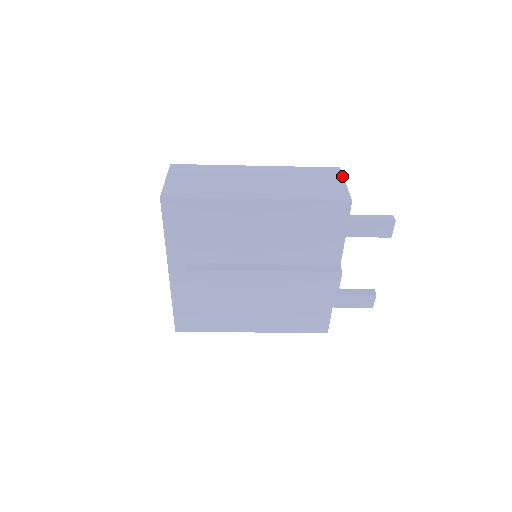
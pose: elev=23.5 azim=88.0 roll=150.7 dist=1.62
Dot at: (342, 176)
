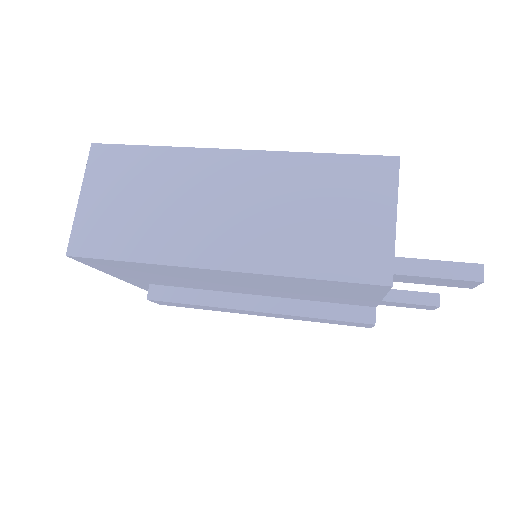
Dot at: (396, 192)
